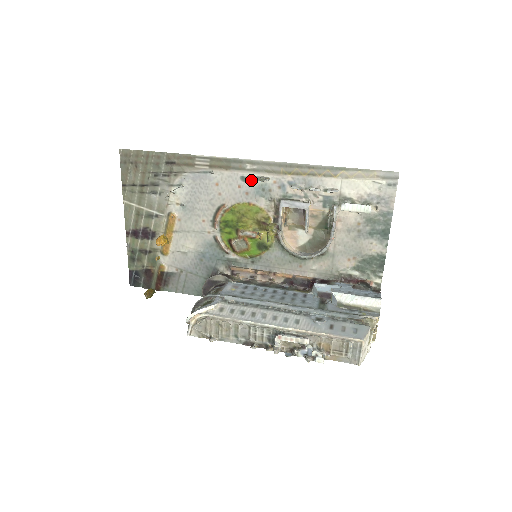
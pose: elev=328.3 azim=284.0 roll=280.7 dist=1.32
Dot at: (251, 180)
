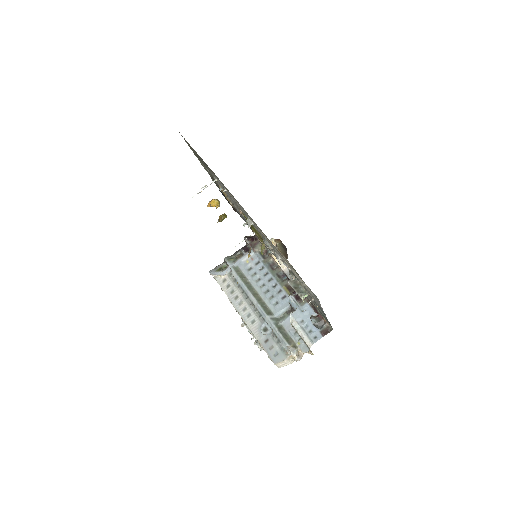
Dot at: occluded
